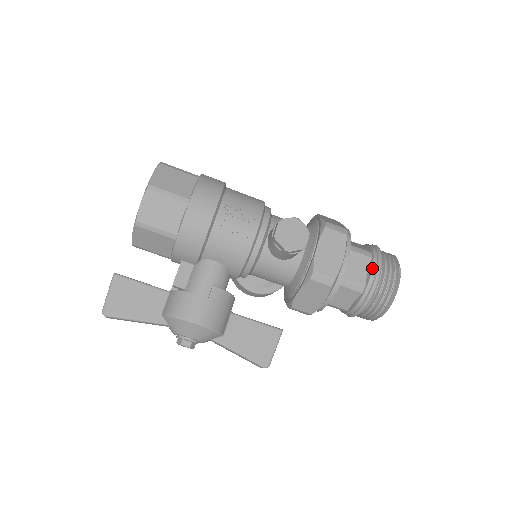
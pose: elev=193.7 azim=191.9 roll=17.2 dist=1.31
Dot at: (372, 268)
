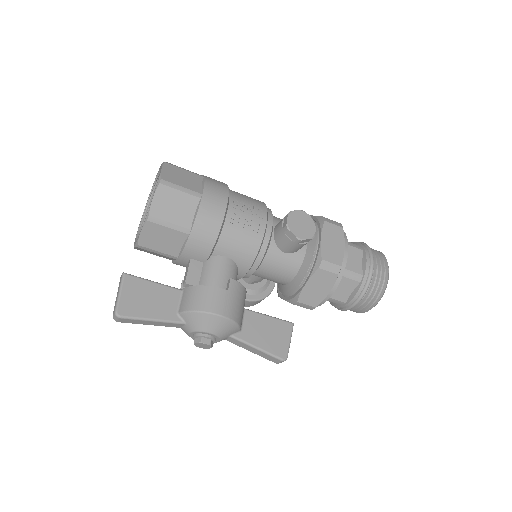
Dot at: (366, 258)
